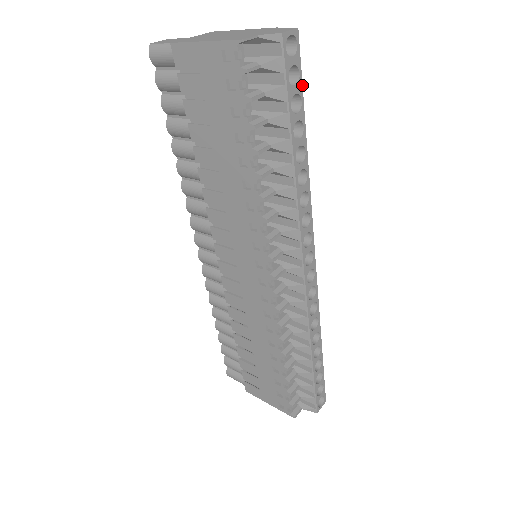
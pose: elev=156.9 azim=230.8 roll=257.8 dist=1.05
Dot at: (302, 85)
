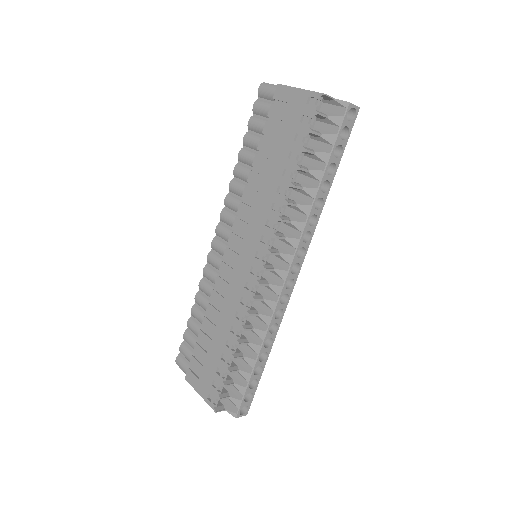
Dot at: occluded
